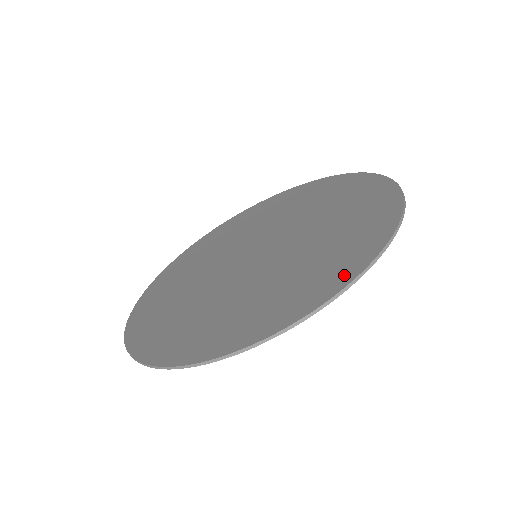
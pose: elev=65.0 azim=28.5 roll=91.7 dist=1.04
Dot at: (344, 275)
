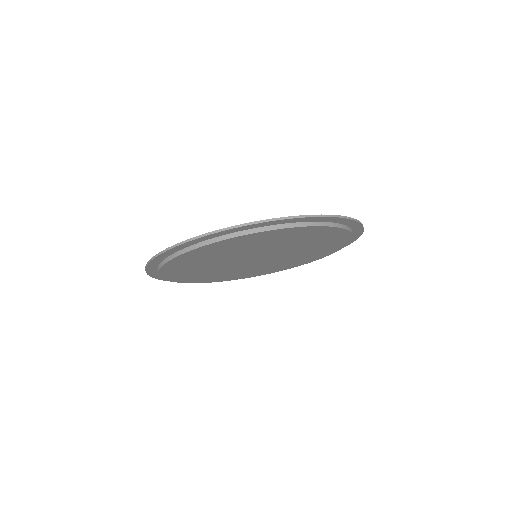
Dot at: occluded
